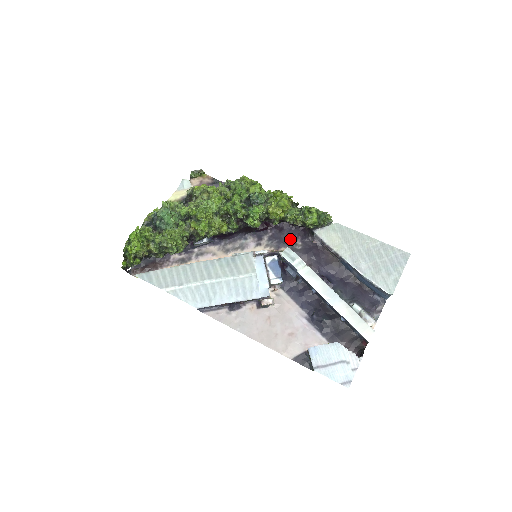
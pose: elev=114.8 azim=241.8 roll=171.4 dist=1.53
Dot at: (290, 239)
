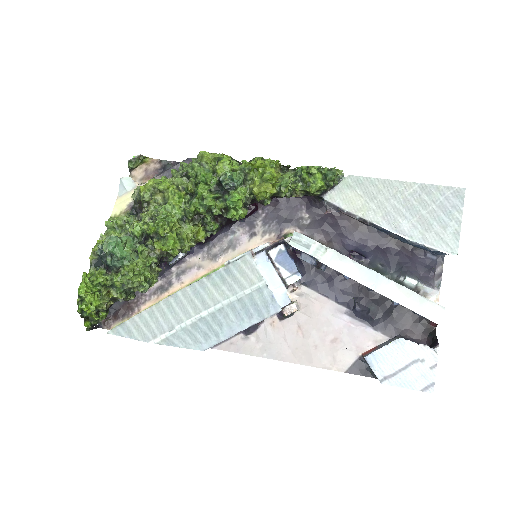
Dot at: (292, 214)
